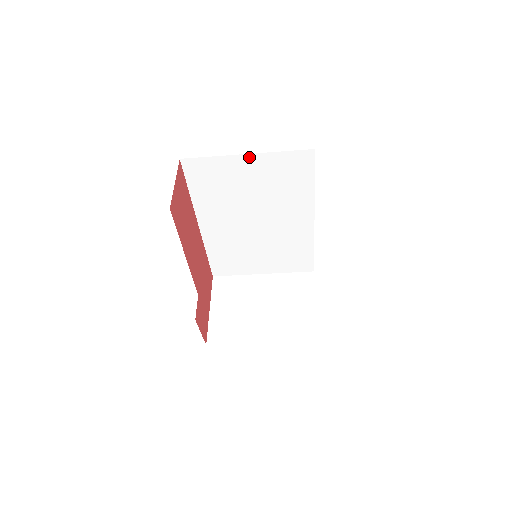
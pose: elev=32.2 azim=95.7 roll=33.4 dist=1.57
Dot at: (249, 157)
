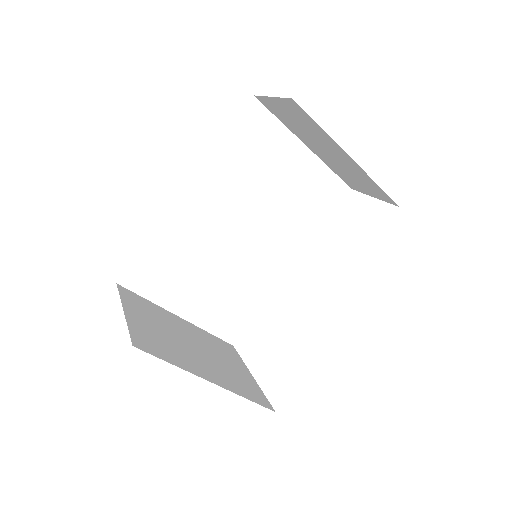
Dot at: (305, 151)
